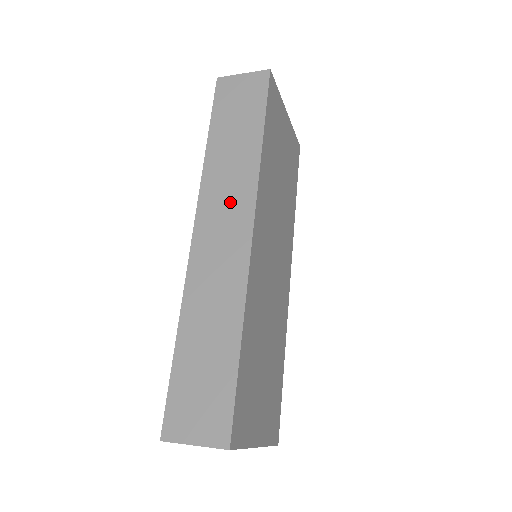
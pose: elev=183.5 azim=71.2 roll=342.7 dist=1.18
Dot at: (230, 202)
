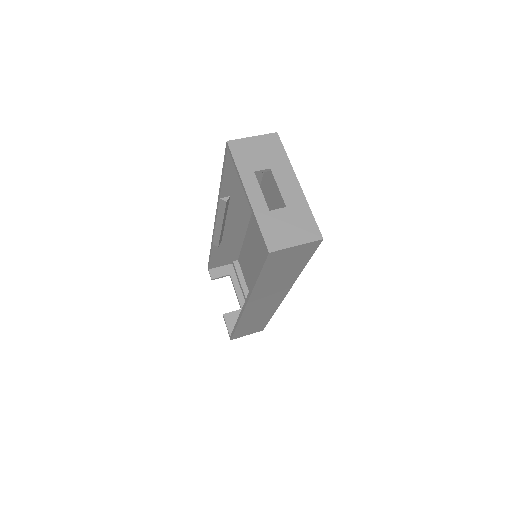
Dot at: (272, 295)
